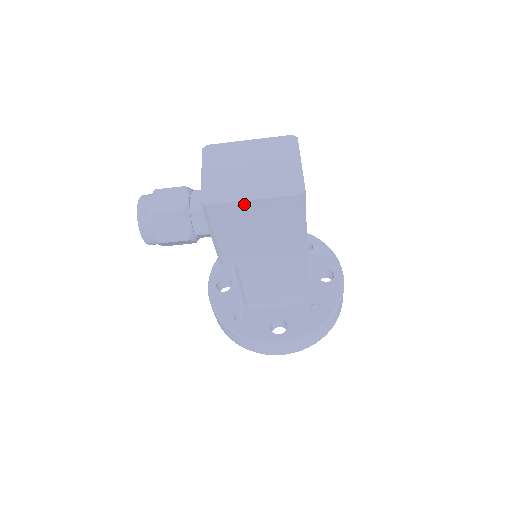
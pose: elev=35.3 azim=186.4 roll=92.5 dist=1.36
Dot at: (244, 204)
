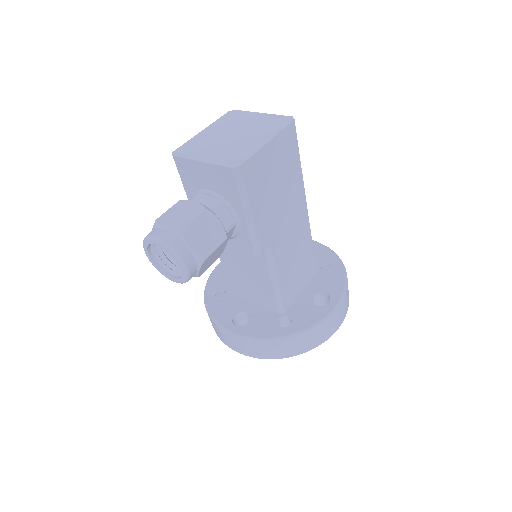
Dot at: (264, 151)
